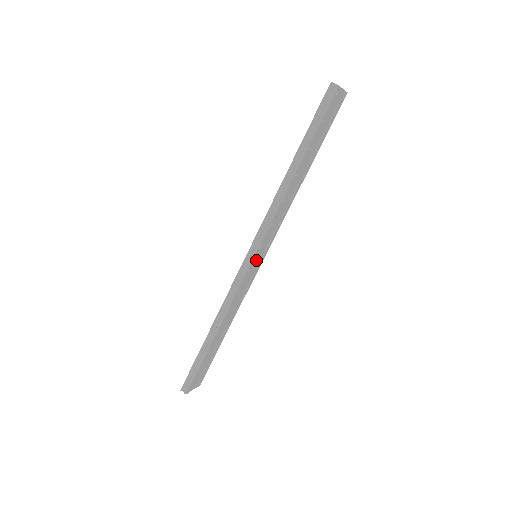
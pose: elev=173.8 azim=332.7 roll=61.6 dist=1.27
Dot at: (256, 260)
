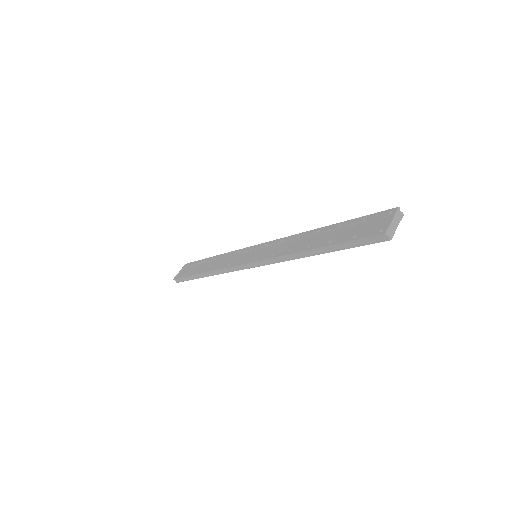
Dot at: occluded
